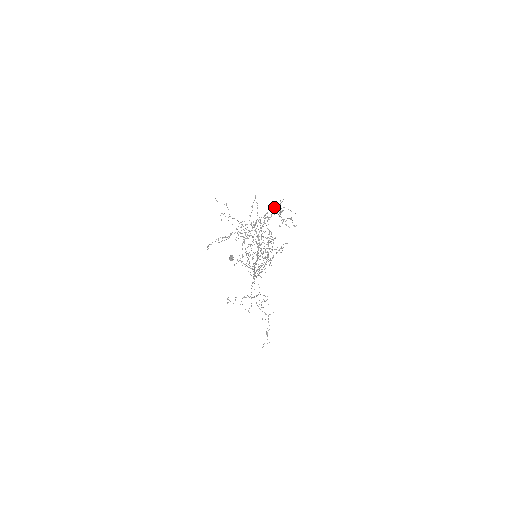
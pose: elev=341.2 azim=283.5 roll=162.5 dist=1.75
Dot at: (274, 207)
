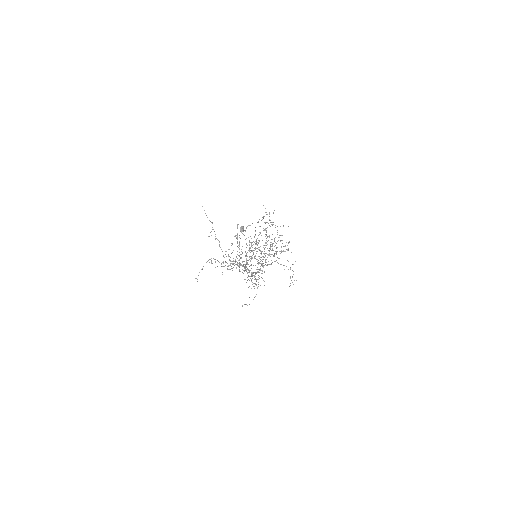
Dot at: (260, 233)
